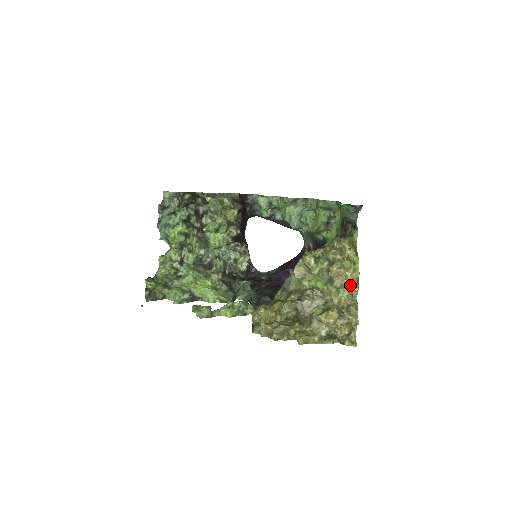
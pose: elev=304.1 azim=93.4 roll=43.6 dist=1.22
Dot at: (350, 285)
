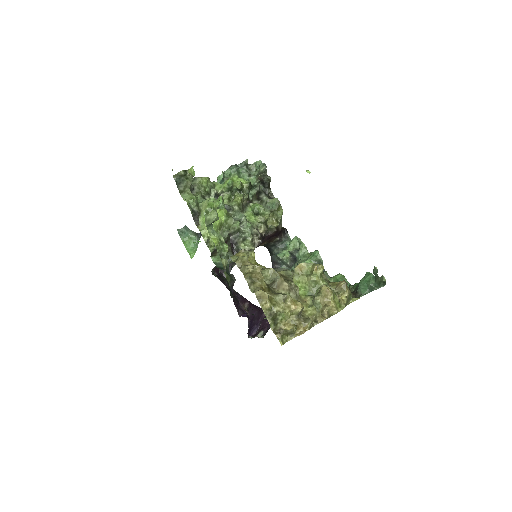
Dot at: (326, 309)
